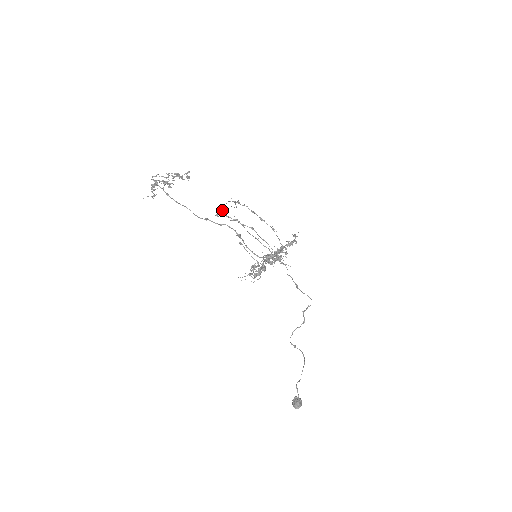
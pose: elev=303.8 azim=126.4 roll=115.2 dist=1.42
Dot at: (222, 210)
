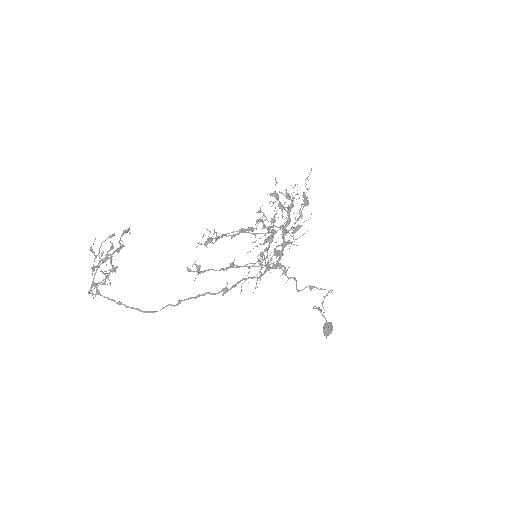
Dot at: occluded
